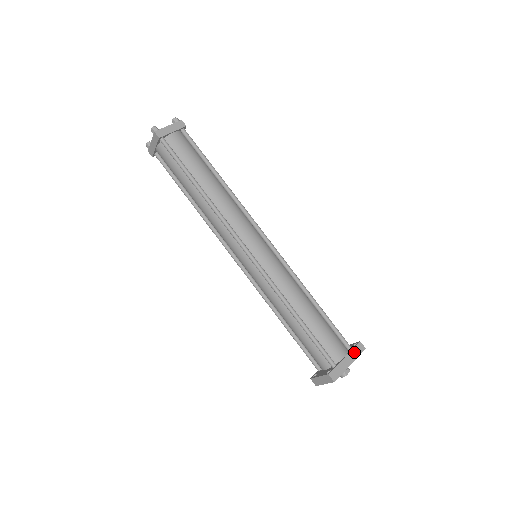
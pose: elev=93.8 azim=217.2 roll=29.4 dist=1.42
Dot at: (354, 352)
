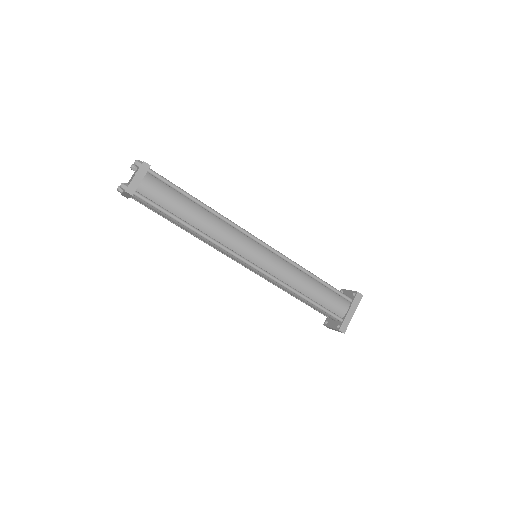
Dot at: (355, 303)
